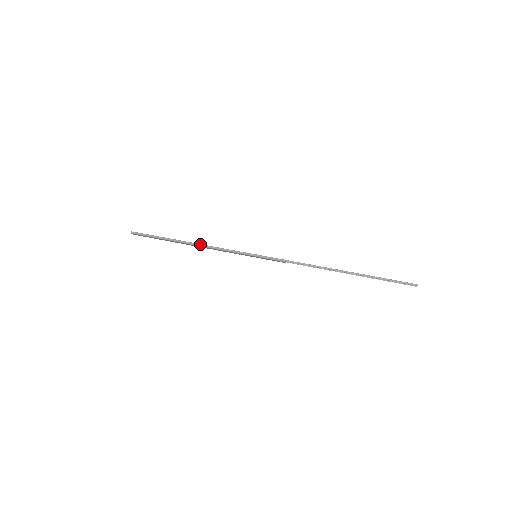
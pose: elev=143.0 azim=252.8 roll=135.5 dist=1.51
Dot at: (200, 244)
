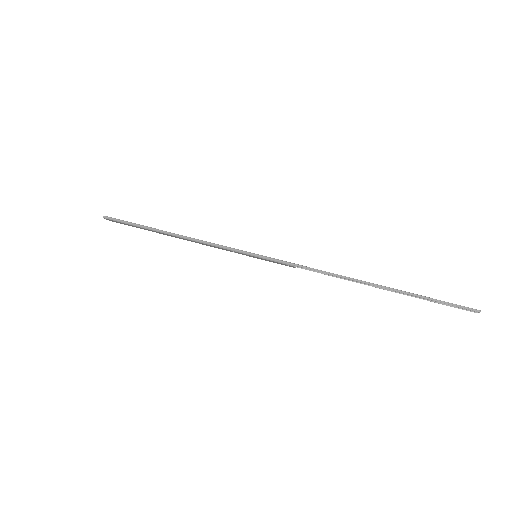
Dot at: (185, 236)
